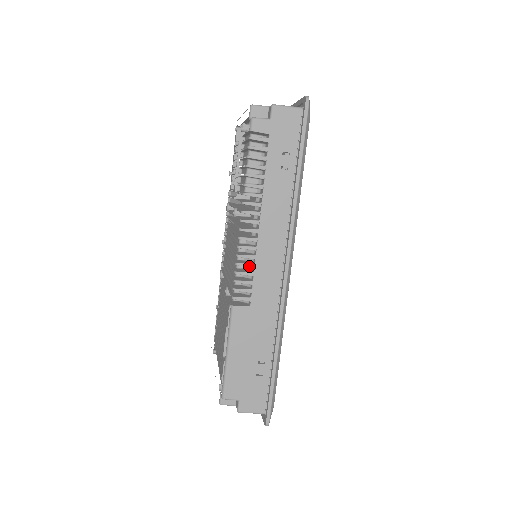
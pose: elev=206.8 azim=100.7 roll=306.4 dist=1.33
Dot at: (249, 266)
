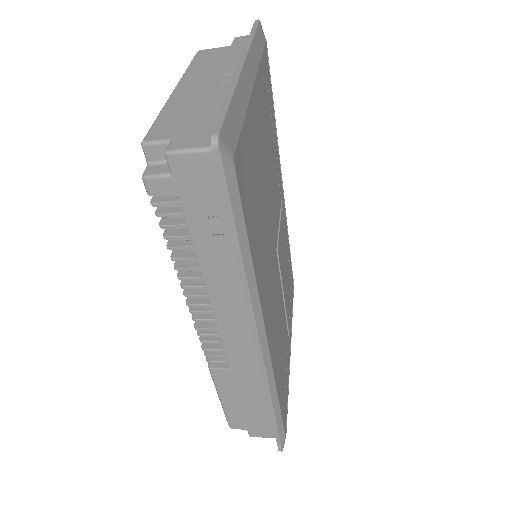
Dot at: (213, 336)
